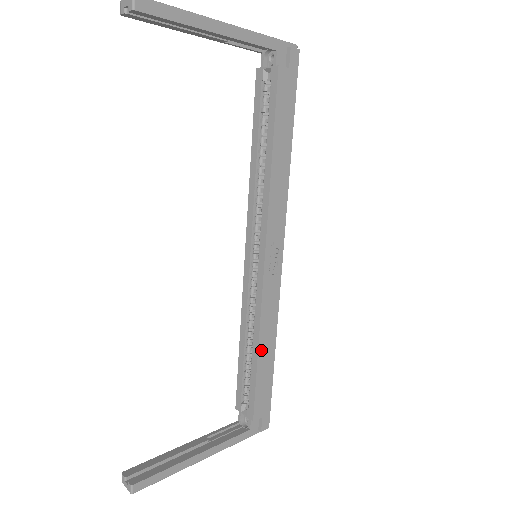
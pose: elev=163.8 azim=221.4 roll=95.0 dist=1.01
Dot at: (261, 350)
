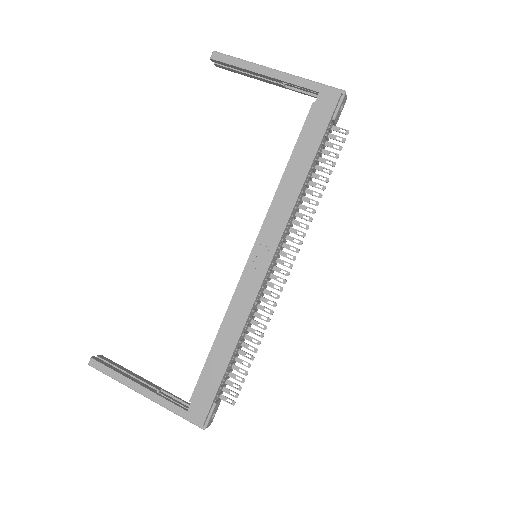
Dot at: (220, 337)
